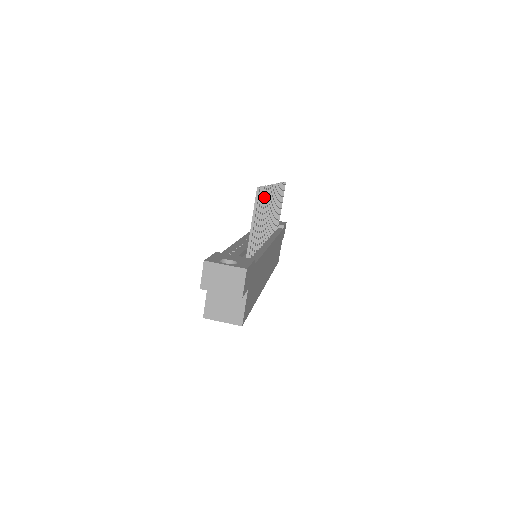
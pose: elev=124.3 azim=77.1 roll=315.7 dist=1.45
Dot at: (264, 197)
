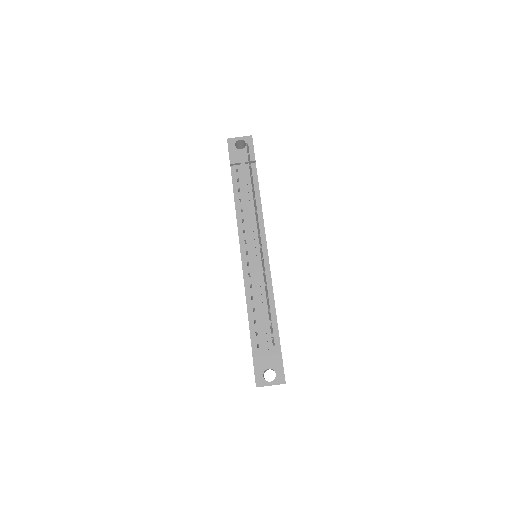
Dot at: (268, 300)
